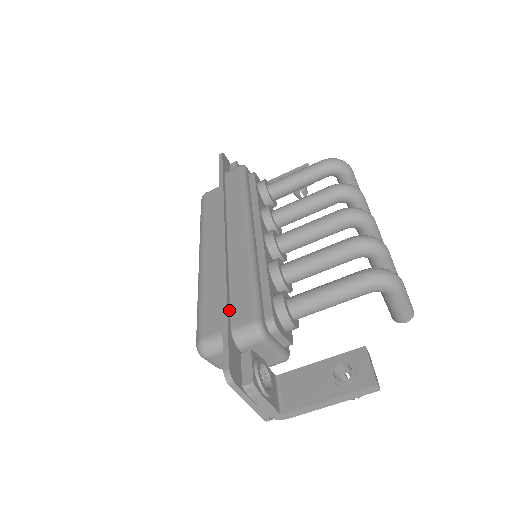
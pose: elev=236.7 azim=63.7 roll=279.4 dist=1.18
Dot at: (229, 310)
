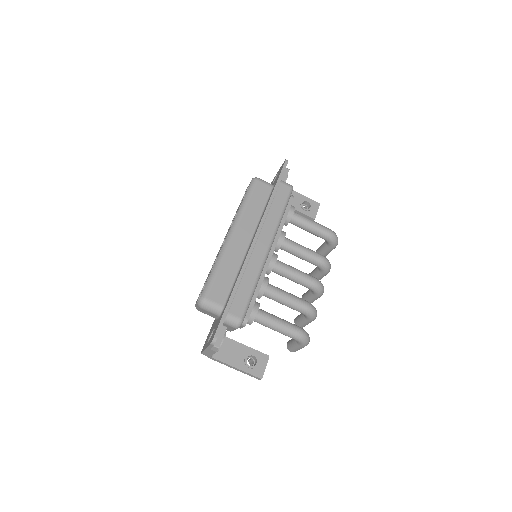
Dot at: (232, 300)
